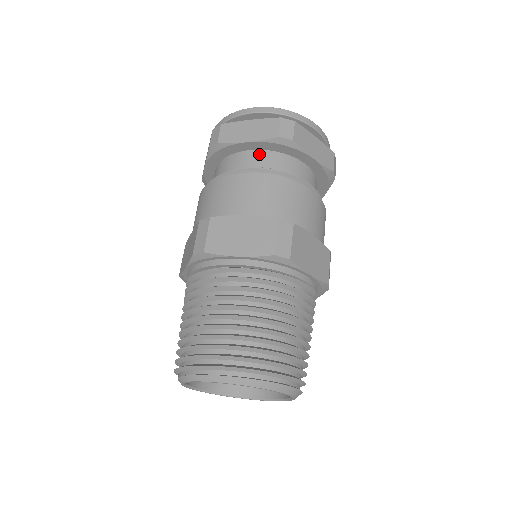
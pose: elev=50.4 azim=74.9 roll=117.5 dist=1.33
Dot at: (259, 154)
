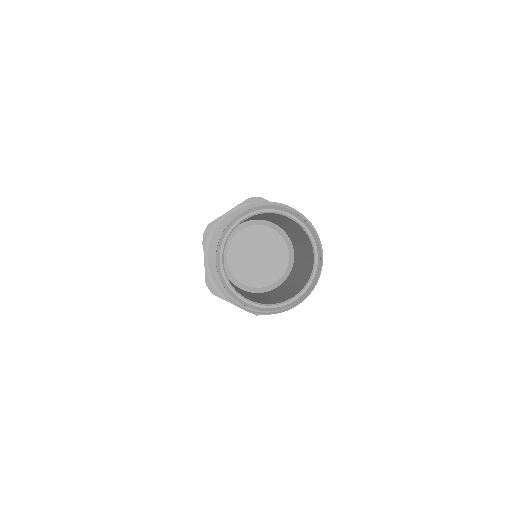
Dot at: occluded
